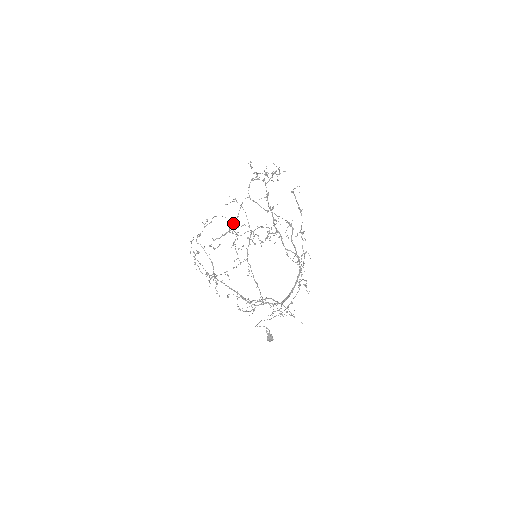
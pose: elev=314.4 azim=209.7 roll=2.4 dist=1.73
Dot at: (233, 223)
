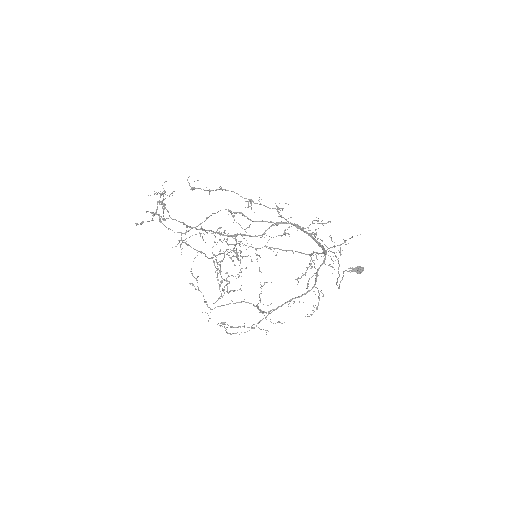
Dot at: occluded
